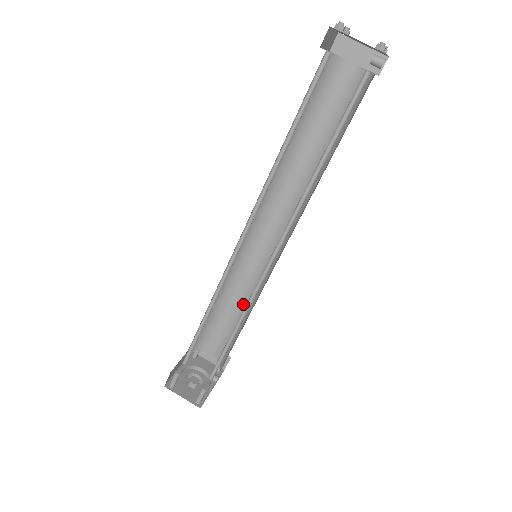
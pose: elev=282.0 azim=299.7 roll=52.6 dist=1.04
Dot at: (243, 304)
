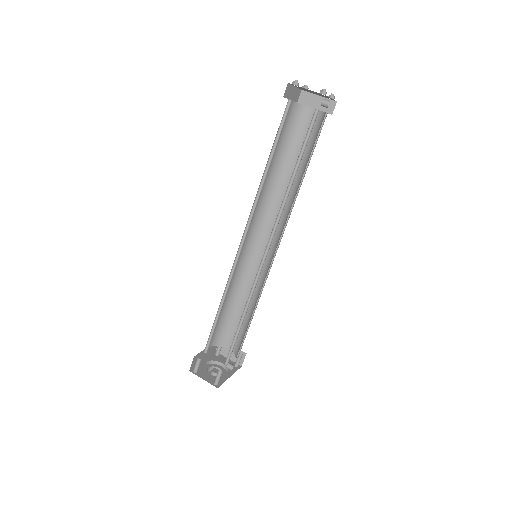
Dot at: (251, 301)
